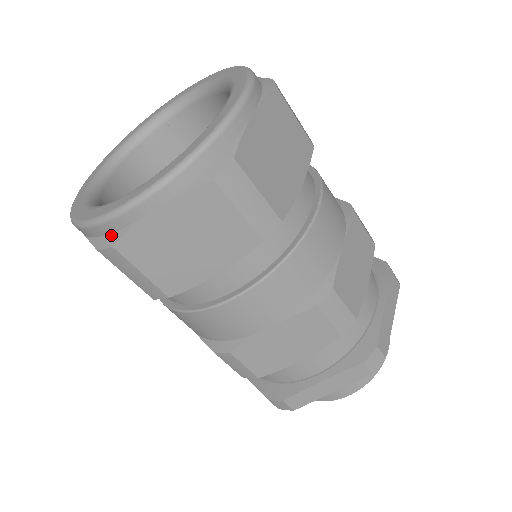
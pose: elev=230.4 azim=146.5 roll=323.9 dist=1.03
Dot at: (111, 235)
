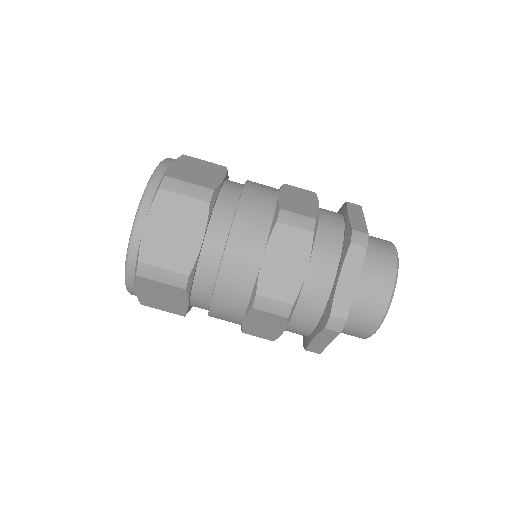
Dot at: occluded
